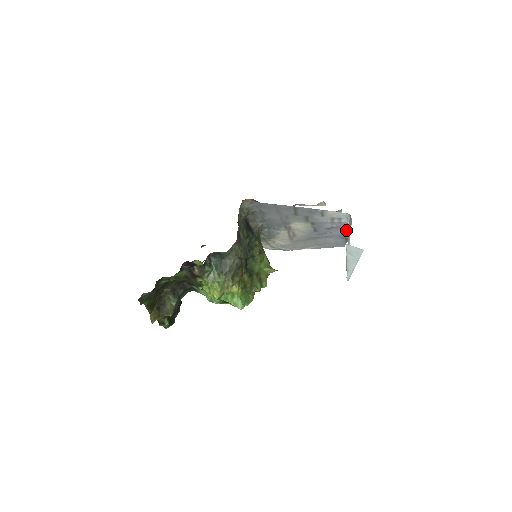
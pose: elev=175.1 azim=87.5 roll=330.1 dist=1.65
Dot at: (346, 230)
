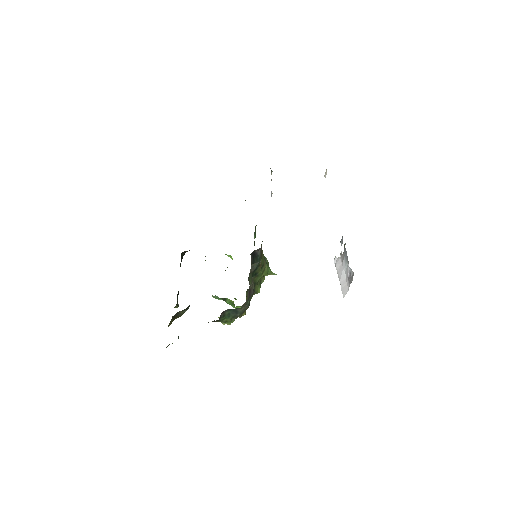
Dot at: occluded
